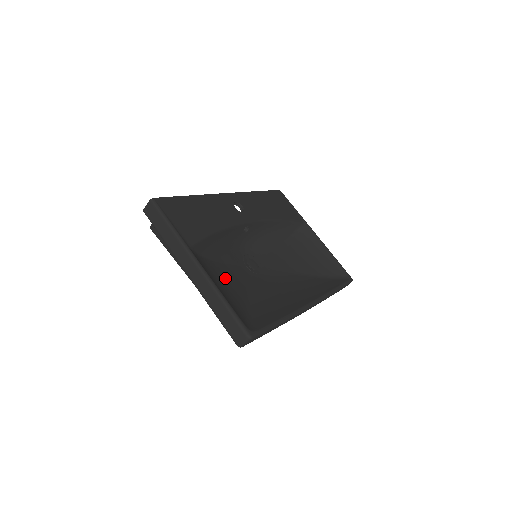
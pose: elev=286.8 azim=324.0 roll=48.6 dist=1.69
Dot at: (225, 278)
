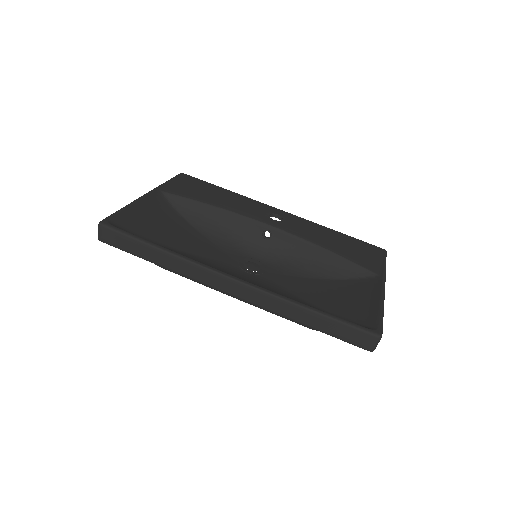
Dot at: (181, 233)
